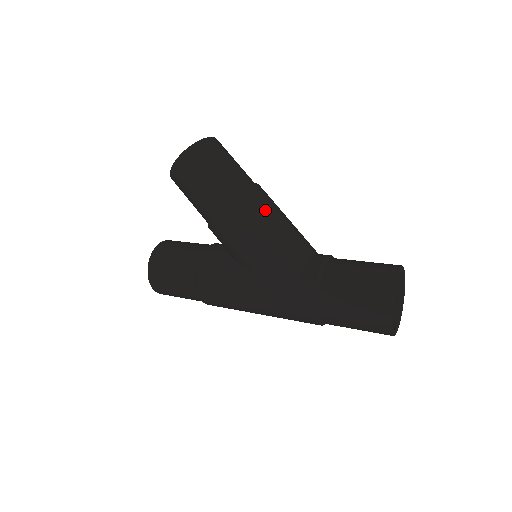
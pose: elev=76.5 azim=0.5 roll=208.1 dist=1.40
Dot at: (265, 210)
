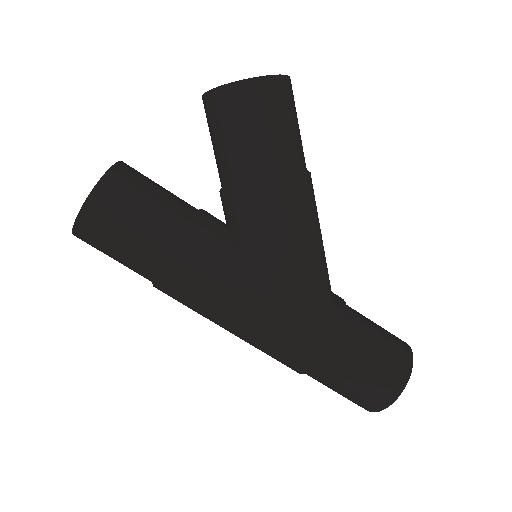
Dot at: (317, 215)
